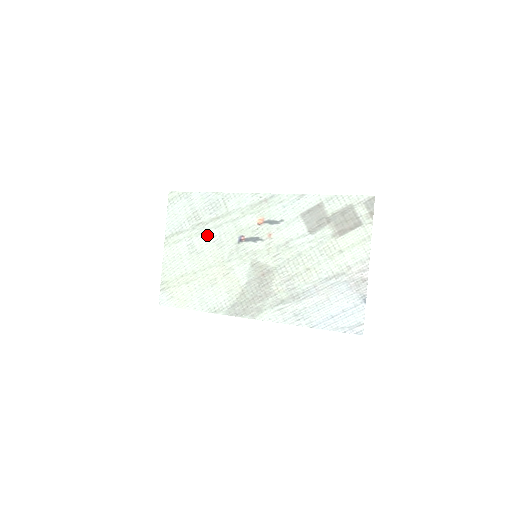
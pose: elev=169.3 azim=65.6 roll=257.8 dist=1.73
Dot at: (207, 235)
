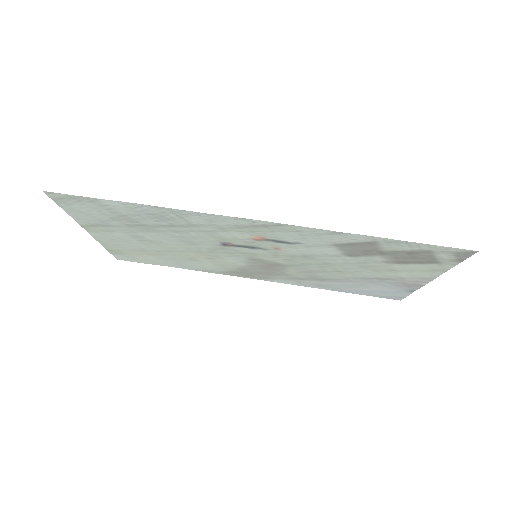
Dot at: (161, 234)
